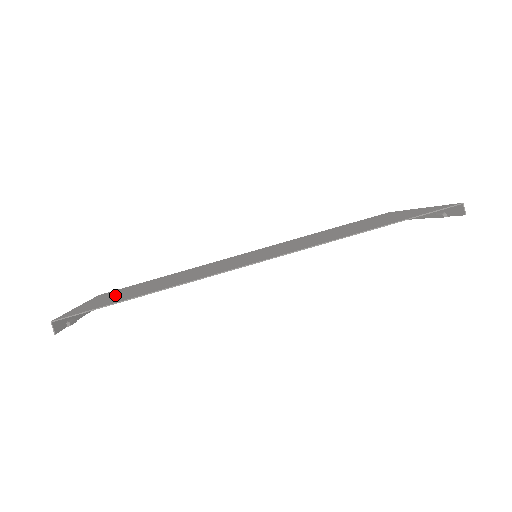
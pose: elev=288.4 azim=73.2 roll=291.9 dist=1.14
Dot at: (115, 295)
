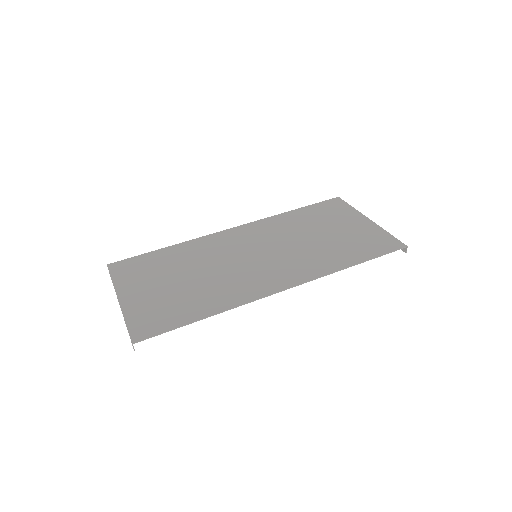
Dot at: (148, 290)
